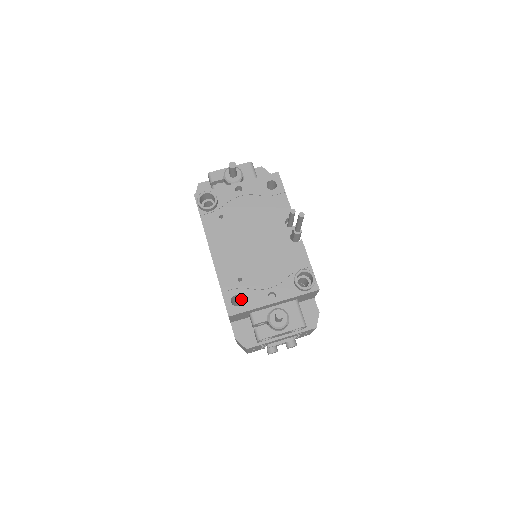
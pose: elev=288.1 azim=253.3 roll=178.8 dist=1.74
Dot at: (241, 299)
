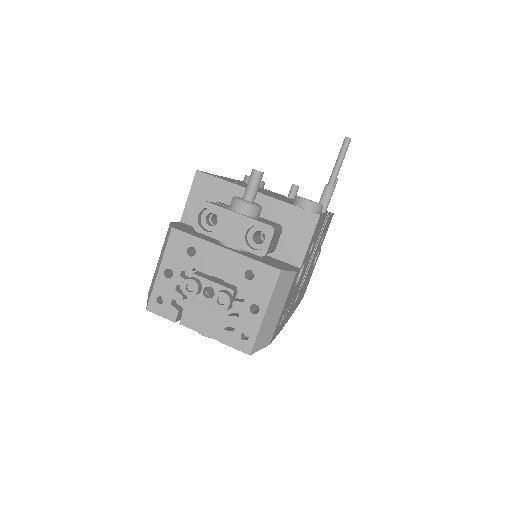
Dot at: occluded
